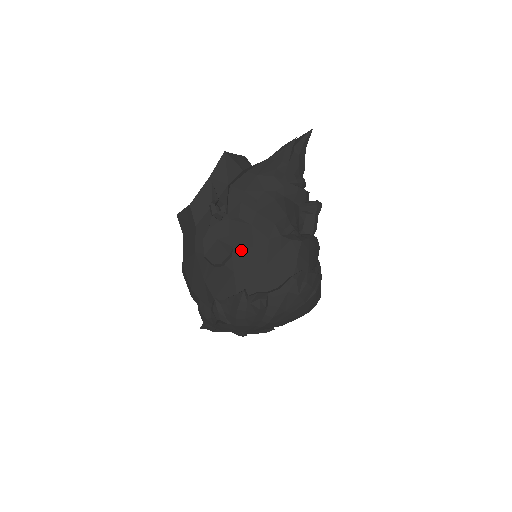
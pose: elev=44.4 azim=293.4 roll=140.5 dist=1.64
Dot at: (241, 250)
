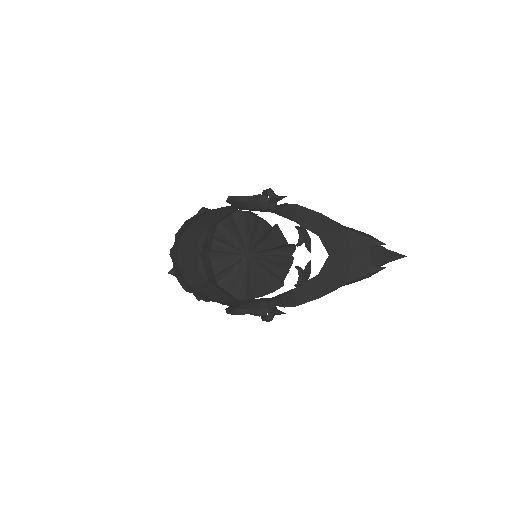
Dot at: occluded
